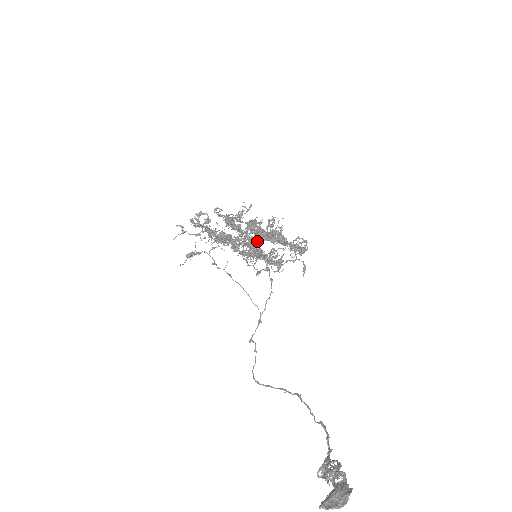
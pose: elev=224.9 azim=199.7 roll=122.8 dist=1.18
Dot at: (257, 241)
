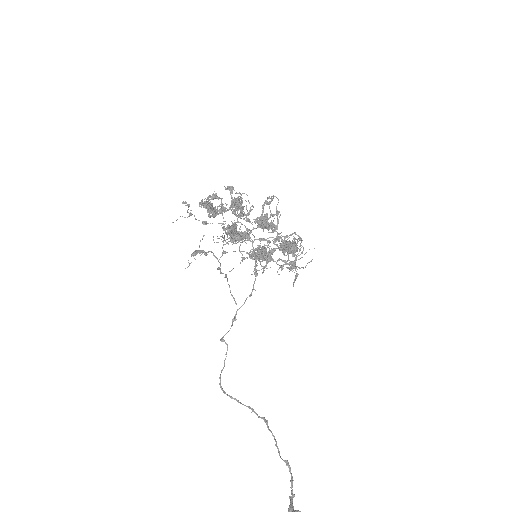
Dot at: (277, 264)
